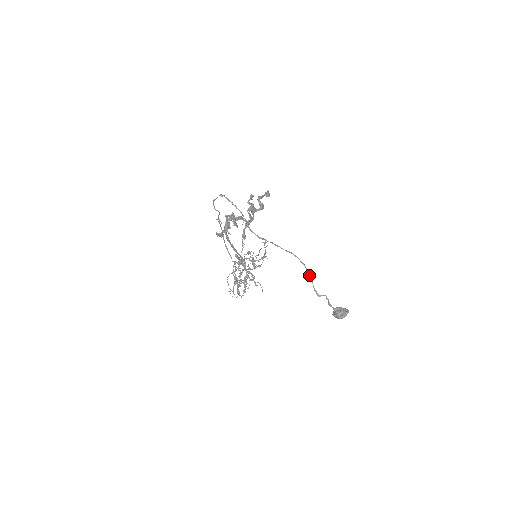
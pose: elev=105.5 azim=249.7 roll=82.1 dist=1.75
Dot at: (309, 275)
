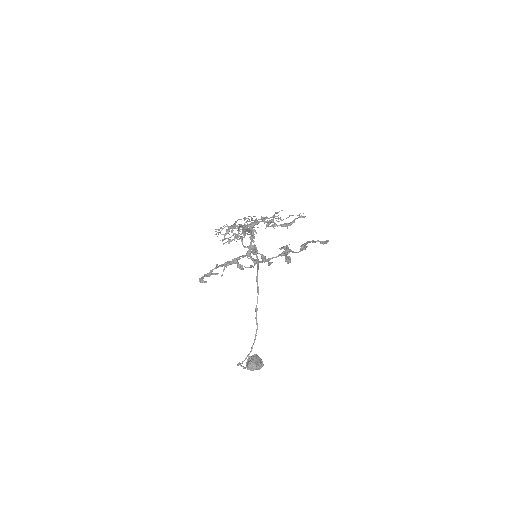
Dot at: (244, 360)
